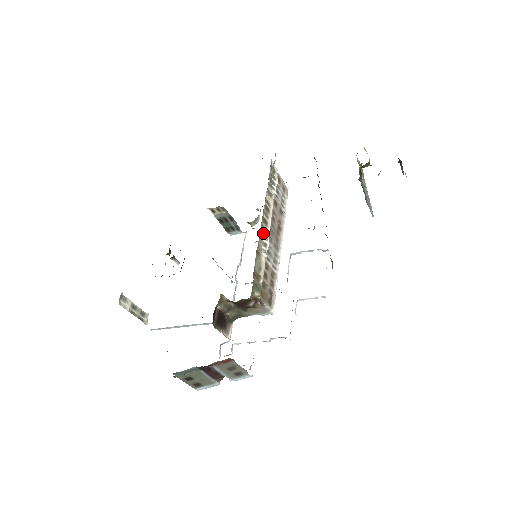
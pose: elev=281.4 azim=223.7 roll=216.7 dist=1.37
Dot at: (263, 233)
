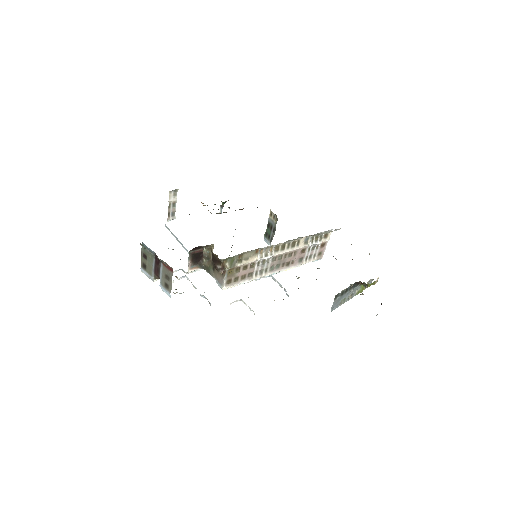
Dot at: (274, 249)
